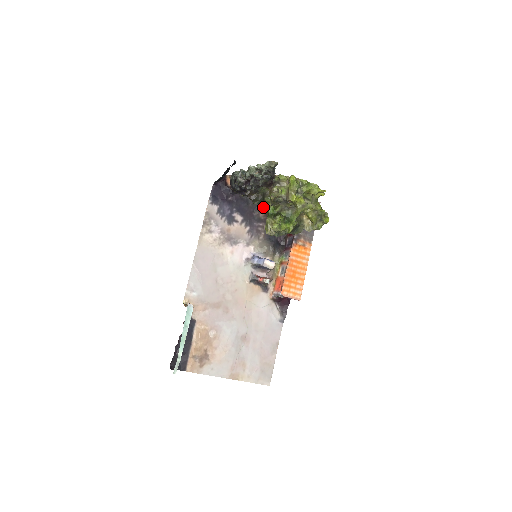
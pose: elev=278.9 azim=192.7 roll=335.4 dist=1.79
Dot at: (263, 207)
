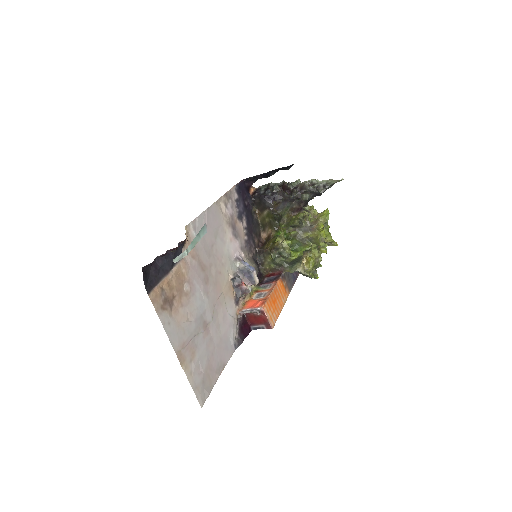
Dot at: (259, 237)
